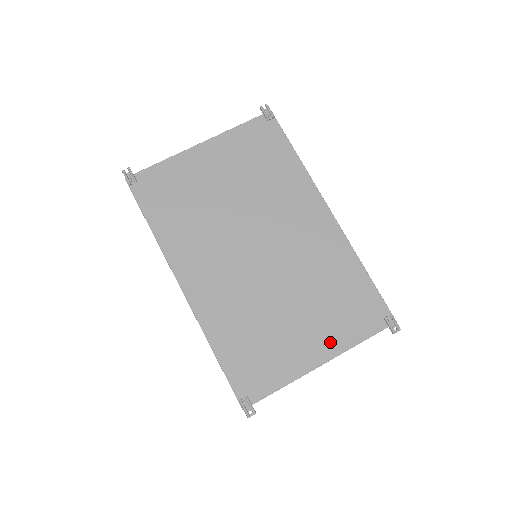
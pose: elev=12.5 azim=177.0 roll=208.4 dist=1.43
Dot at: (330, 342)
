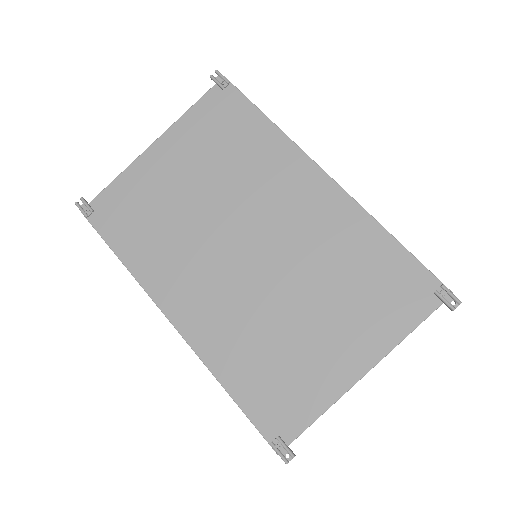
Dot at: (368, 342)
